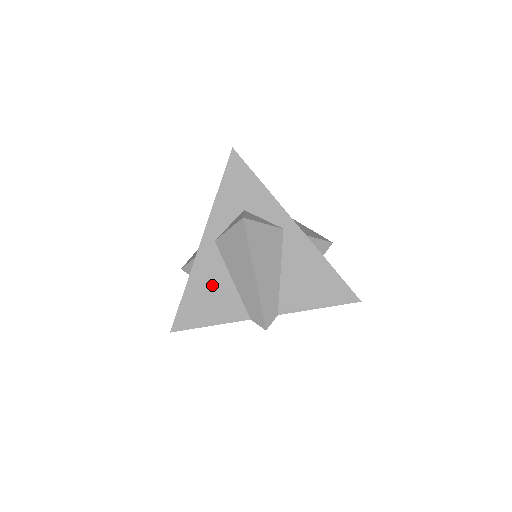
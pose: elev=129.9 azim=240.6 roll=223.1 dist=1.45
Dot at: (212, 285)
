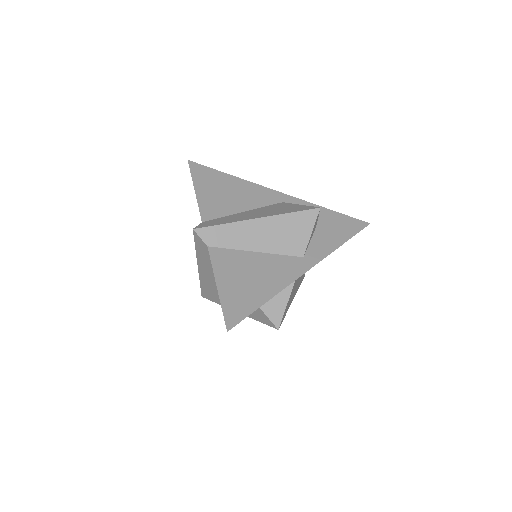
Dot at: occluded
